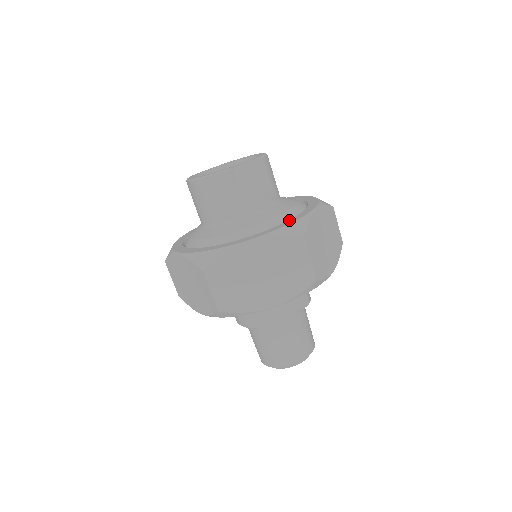
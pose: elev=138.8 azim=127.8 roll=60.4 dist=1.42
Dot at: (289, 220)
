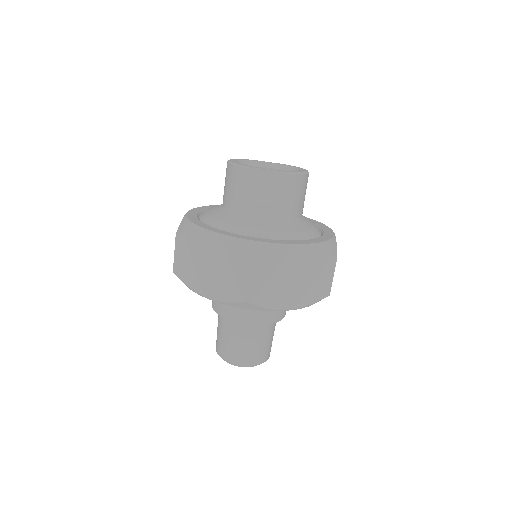
Dot at: (263, 239)
